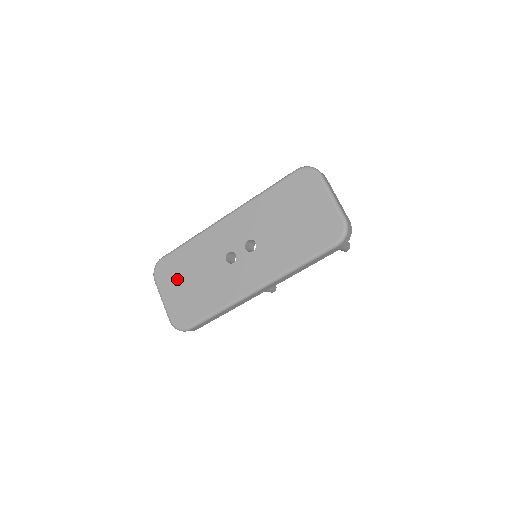
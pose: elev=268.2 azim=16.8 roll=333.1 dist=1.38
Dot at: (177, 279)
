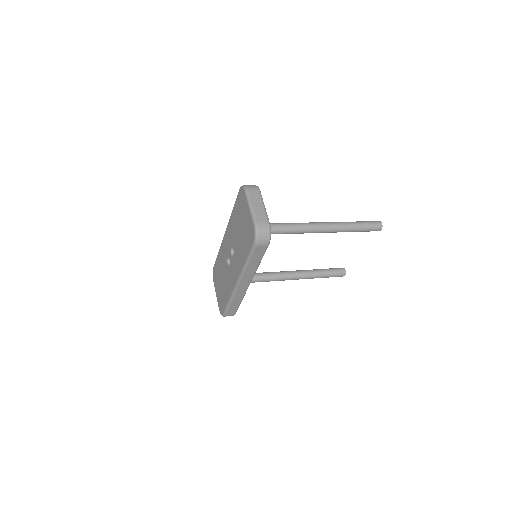
Dot at: (218, 280)
